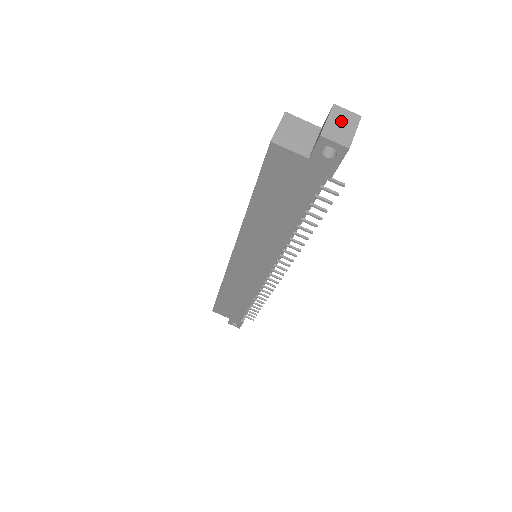
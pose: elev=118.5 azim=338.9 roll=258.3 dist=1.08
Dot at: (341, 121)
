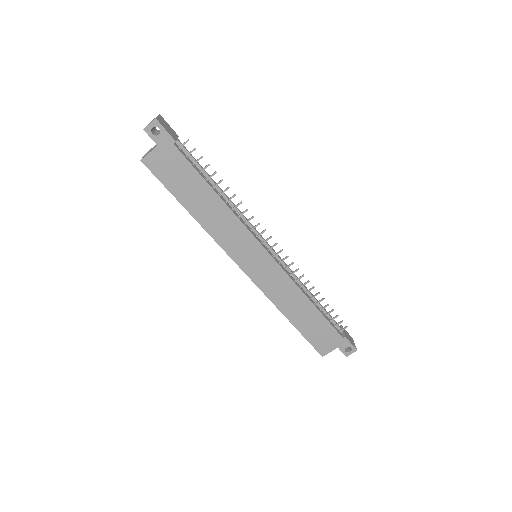
Dot at: occluded
